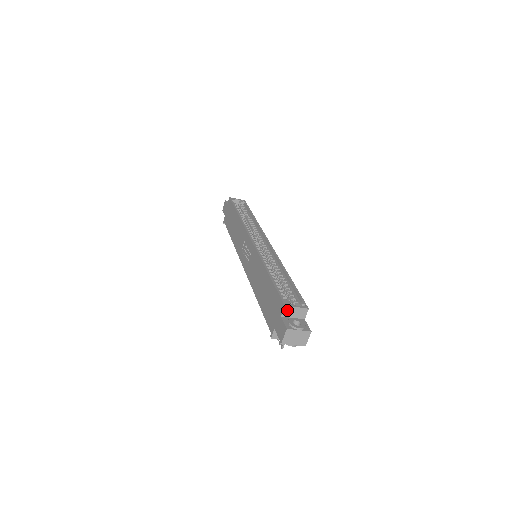
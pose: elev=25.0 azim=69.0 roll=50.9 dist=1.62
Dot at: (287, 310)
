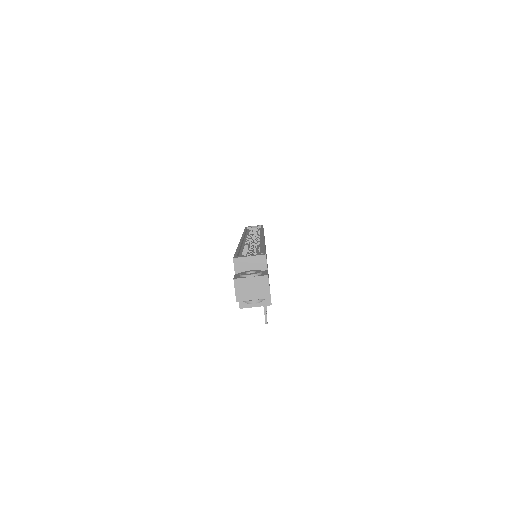
Dot at: (239, 263)
